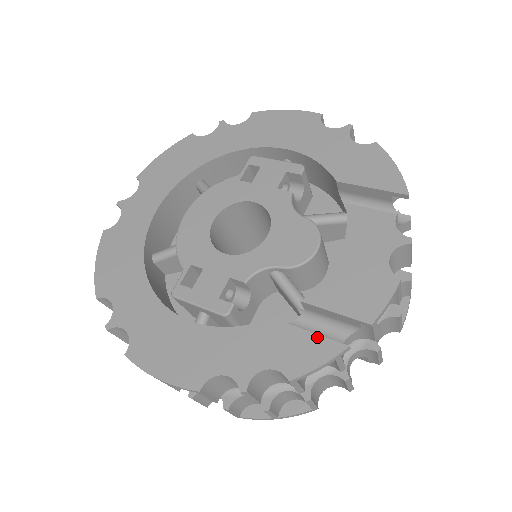
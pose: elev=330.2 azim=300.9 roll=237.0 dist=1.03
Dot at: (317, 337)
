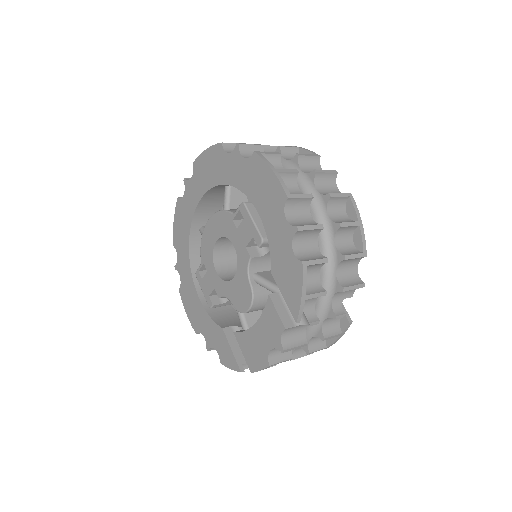
Dot at: (233, 356)
